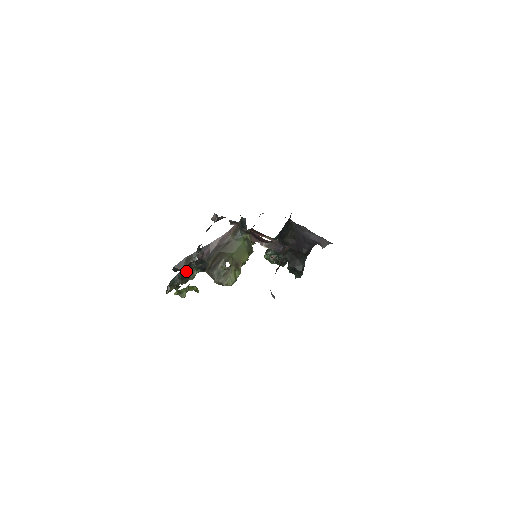
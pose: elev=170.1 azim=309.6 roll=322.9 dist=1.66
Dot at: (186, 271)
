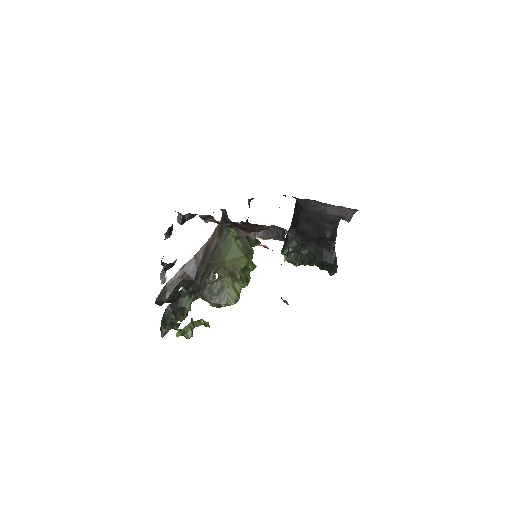
Dot at: (177, 302)
